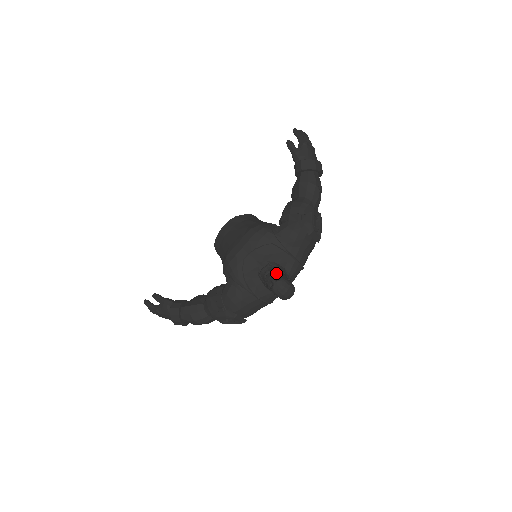
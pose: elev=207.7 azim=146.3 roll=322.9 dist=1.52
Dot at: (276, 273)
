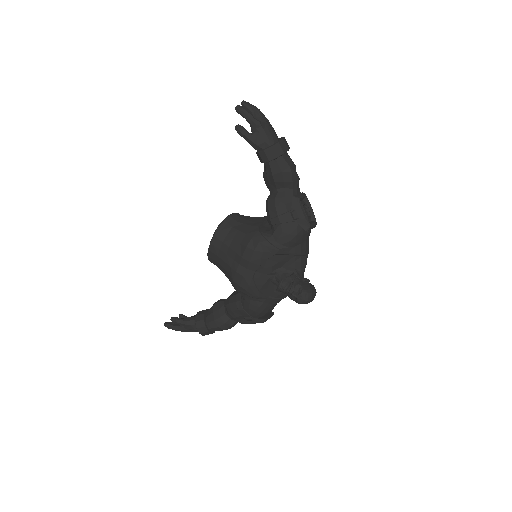
Dot at: (294, 285)
